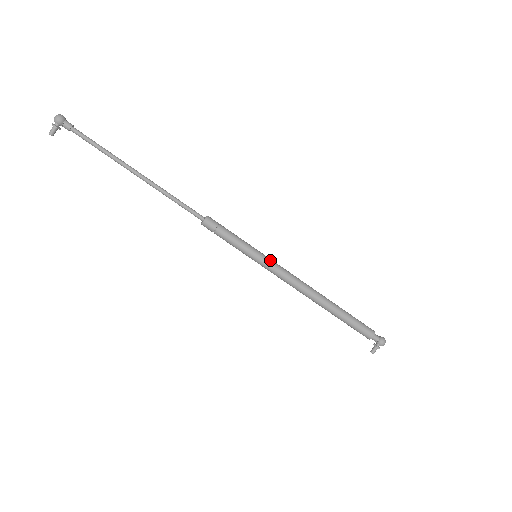
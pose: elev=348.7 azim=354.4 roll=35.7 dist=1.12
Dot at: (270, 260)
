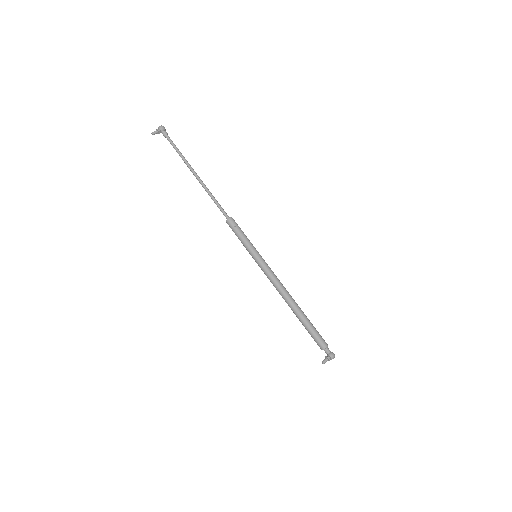
Dot at: occluded
